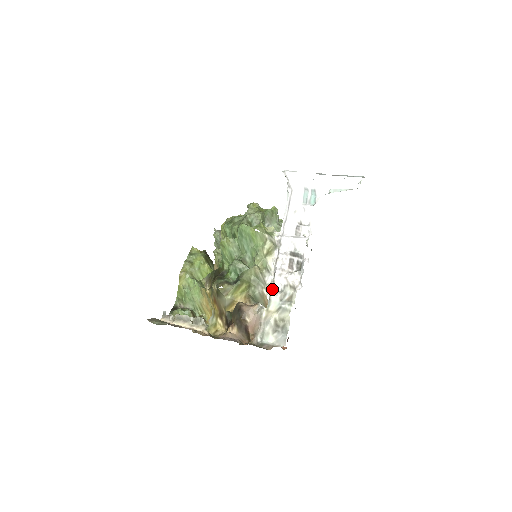
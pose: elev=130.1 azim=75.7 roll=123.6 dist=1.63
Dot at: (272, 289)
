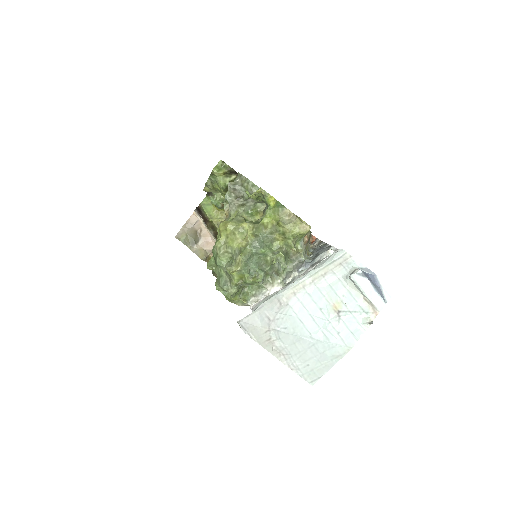
Dot at: occluded
